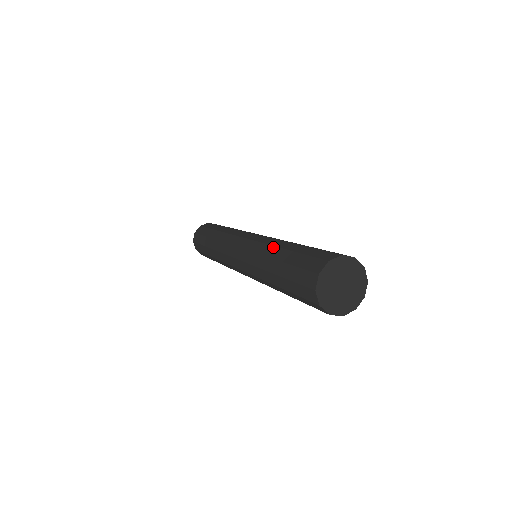
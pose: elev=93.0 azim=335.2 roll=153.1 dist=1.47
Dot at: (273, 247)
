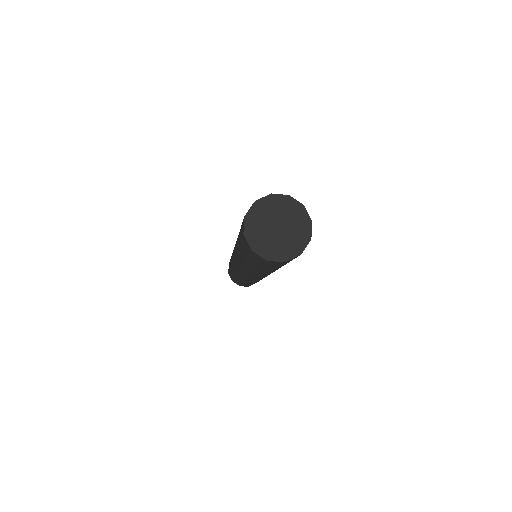
Dot at: occluded
